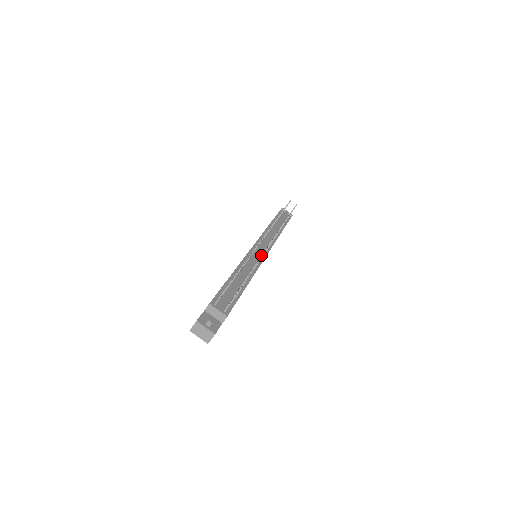
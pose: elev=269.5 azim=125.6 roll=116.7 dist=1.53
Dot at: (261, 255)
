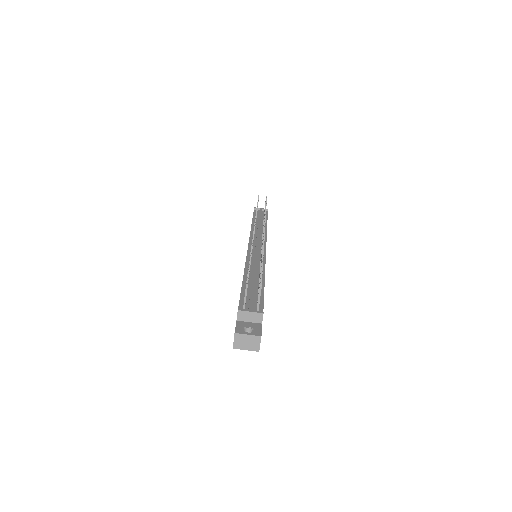
Dot at: (261, 250)
